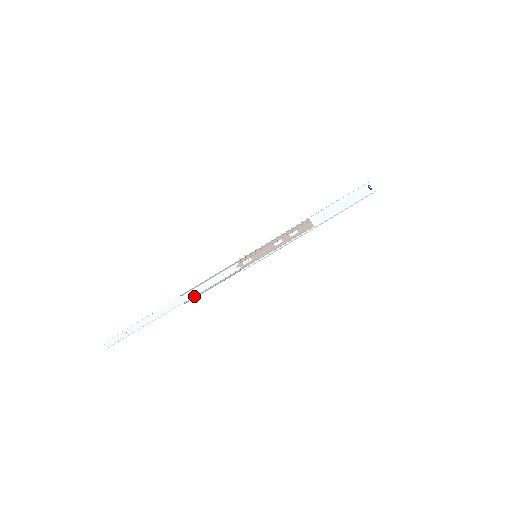
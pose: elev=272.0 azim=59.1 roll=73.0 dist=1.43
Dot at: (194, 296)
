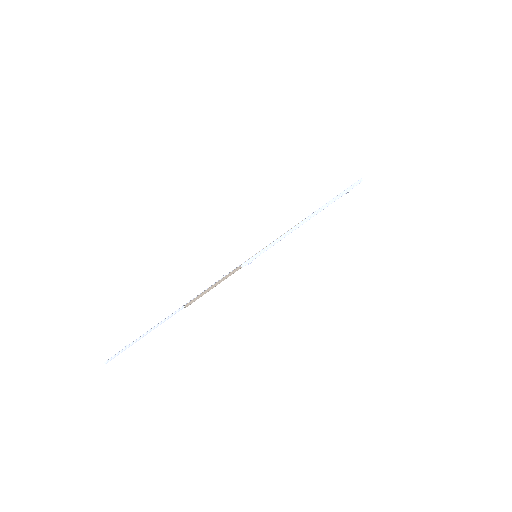
Dot at: (195, 300)
